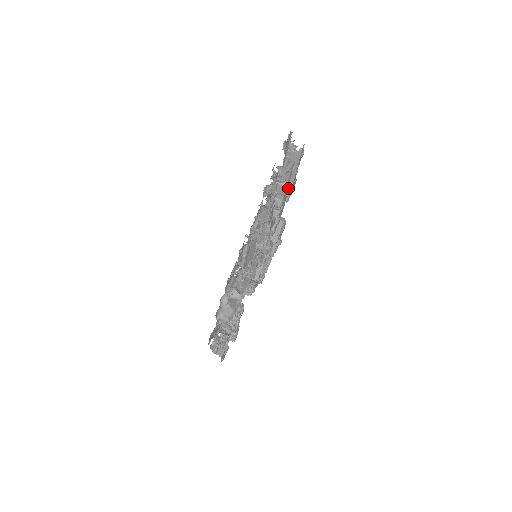
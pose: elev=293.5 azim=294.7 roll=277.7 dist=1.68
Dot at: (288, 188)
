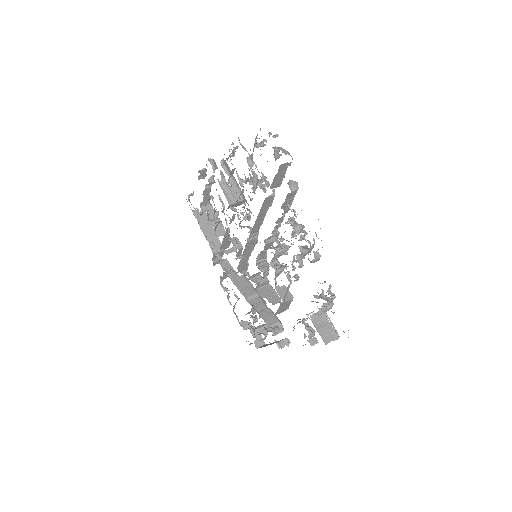
Dot at: occluded
